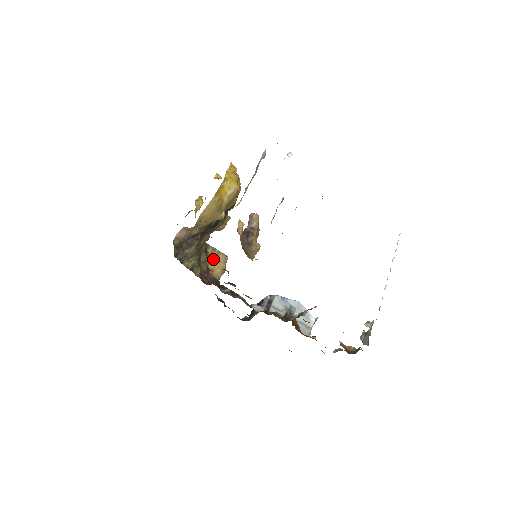
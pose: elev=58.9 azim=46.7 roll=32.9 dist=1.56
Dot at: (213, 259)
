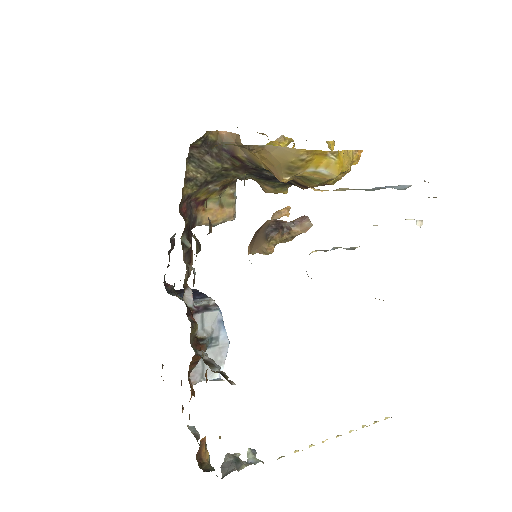
Dot at: (220, 202)
